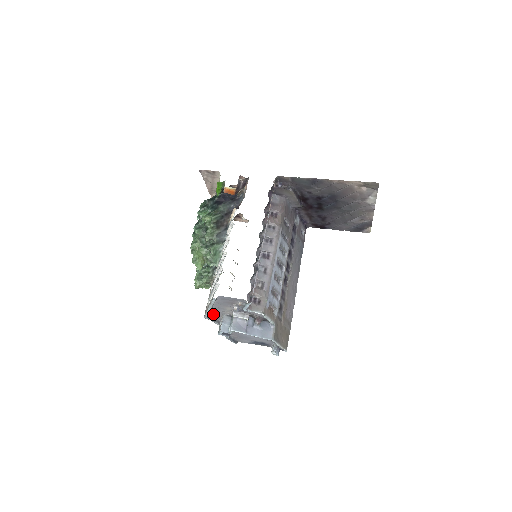
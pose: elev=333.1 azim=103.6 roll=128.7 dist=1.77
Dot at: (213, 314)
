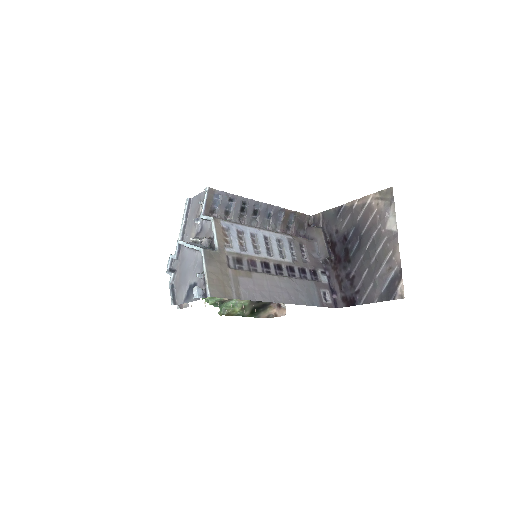
Dot at: occluded
